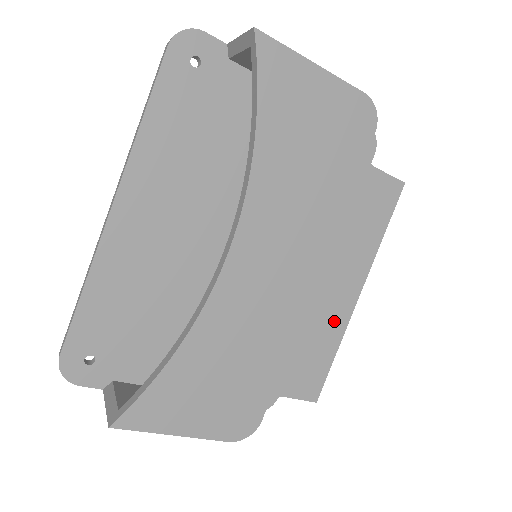
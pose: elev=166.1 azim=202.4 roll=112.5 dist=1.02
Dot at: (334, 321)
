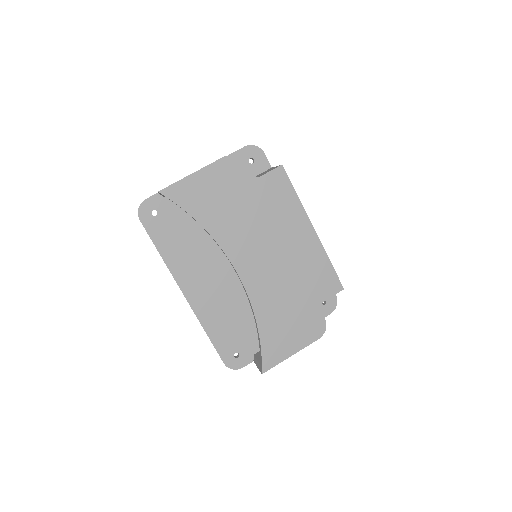
Dot at: (314, 251)
